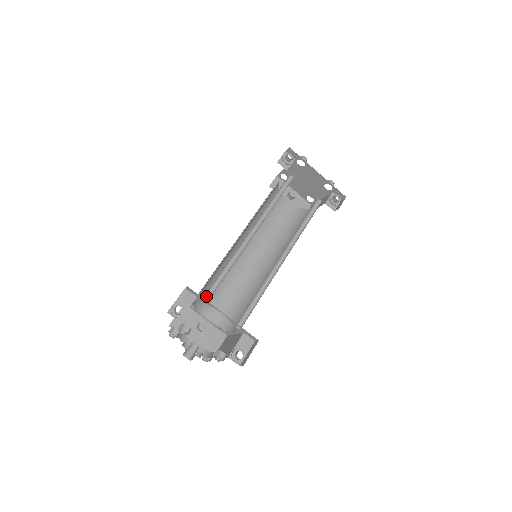
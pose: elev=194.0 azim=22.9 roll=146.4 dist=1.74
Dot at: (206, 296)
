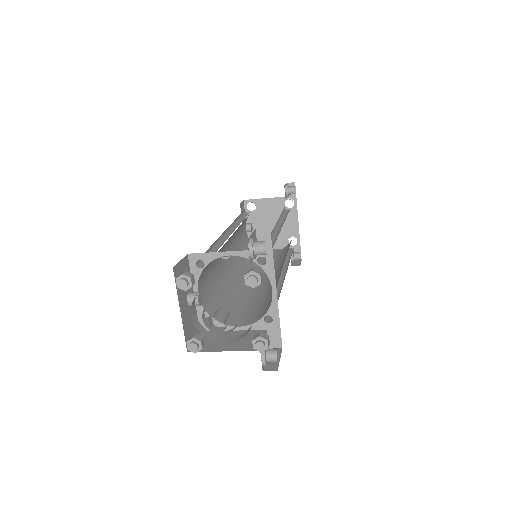
Dot at: (259, 257)
